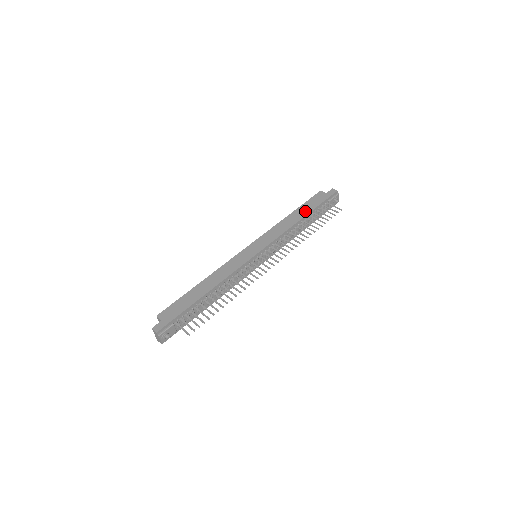
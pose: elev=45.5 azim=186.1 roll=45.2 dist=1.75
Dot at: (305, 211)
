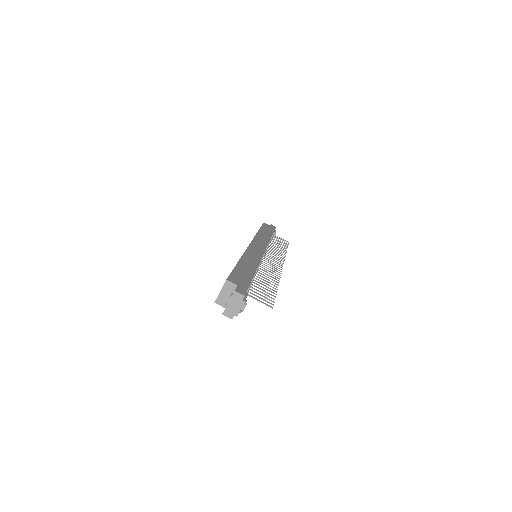
Dot at: (268, 232)
